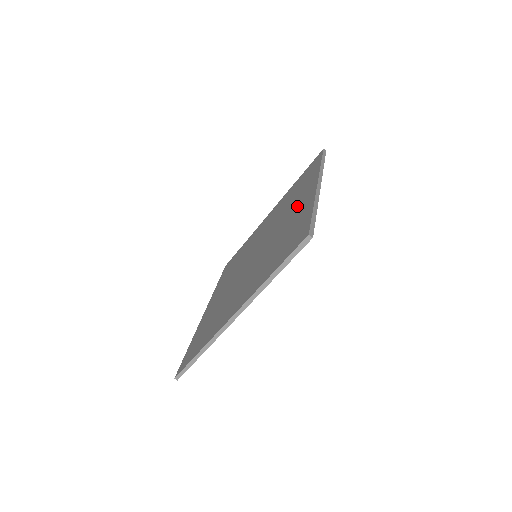
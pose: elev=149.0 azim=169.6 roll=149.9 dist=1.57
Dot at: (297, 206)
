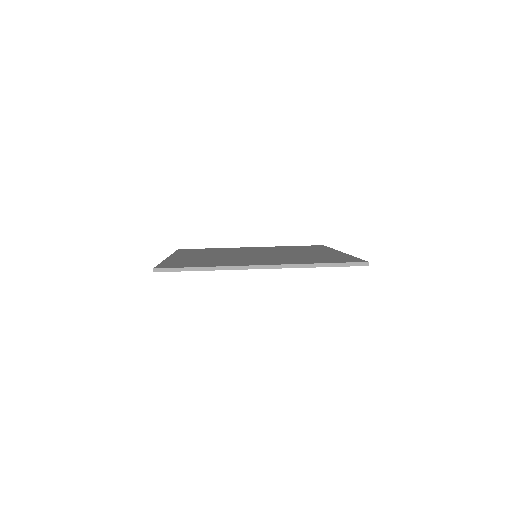
Dot at: (318, 252)
